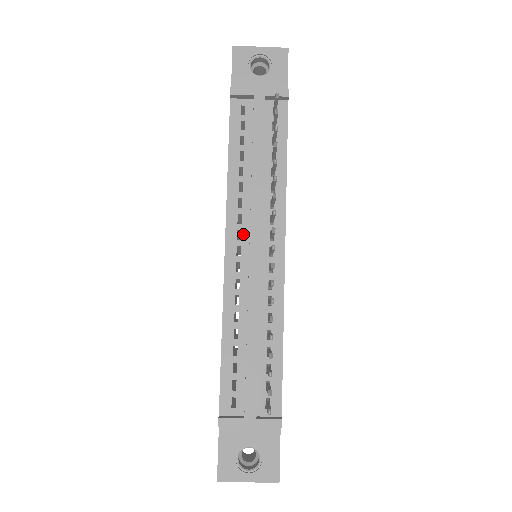
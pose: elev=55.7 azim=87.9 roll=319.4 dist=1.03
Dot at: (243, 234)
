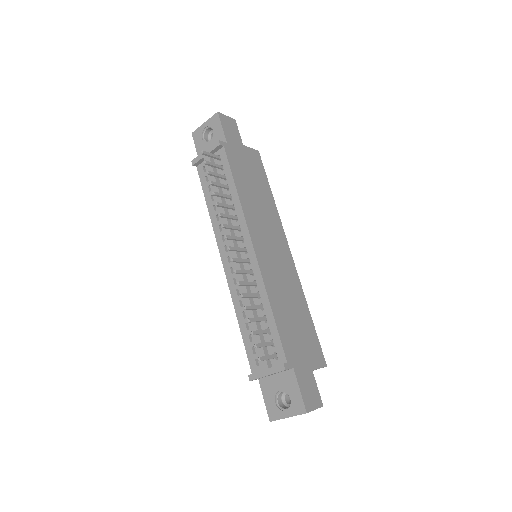
Dot at: occluded
